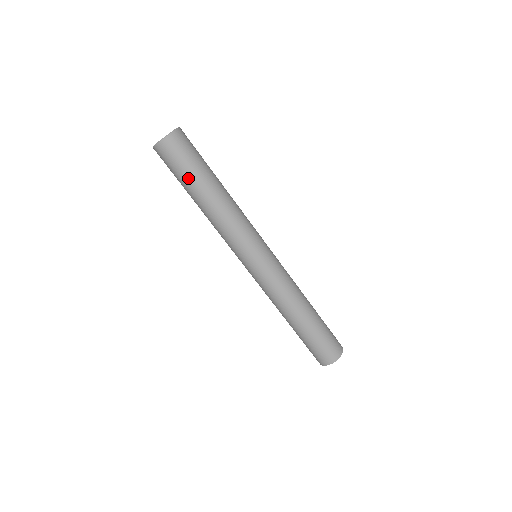
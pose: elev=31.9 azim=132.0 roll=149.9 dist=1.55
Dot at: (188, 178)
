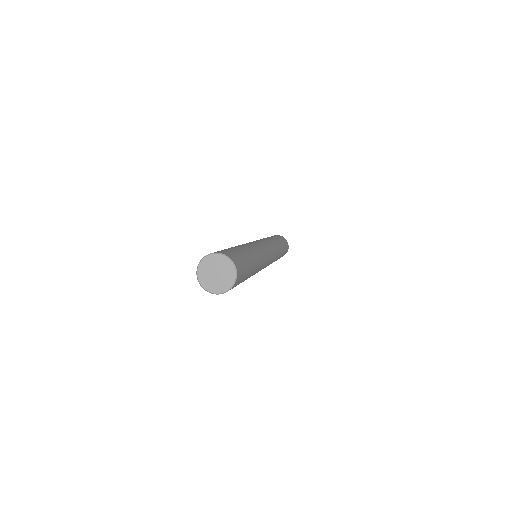
Dot at: occluded
